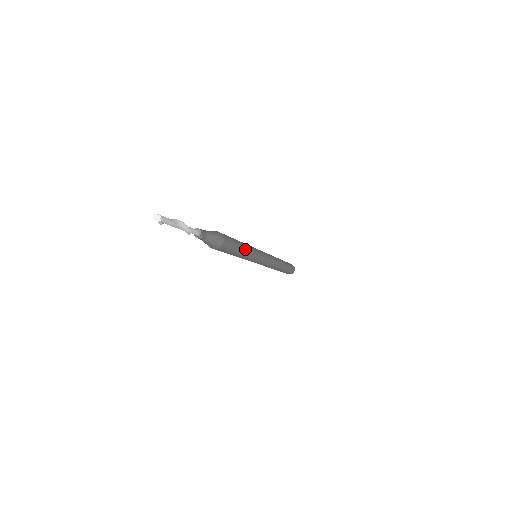
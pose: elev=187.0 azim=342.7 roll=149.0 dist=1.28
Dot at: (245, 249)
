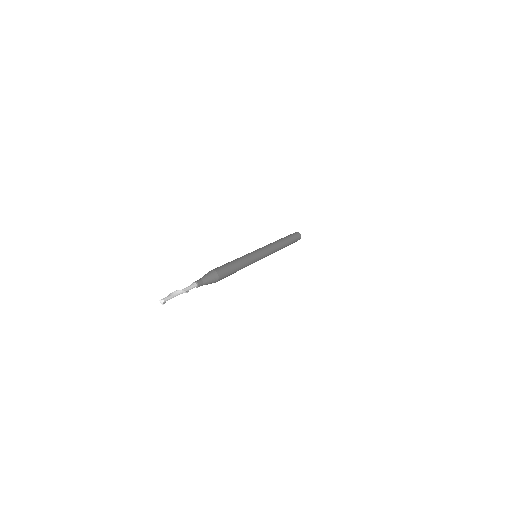
Dot at: (241, 267)
